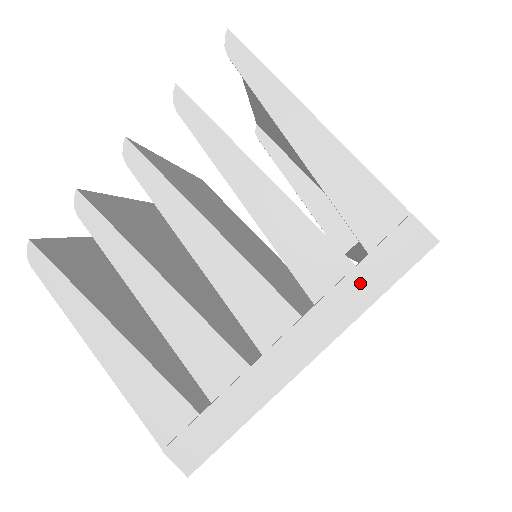
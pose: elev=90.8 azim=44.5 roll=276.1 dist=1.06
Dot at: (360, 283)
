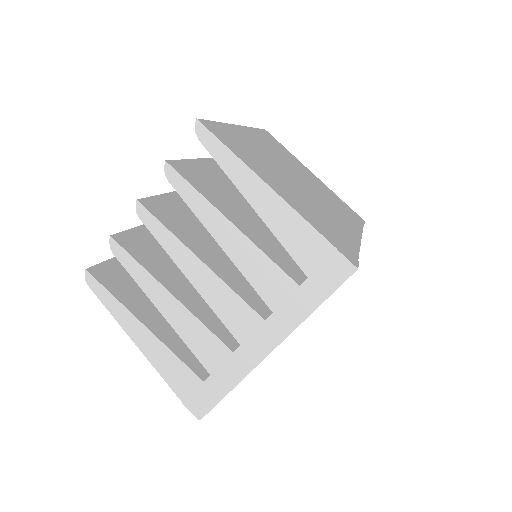
Dot at: (303, 298)
